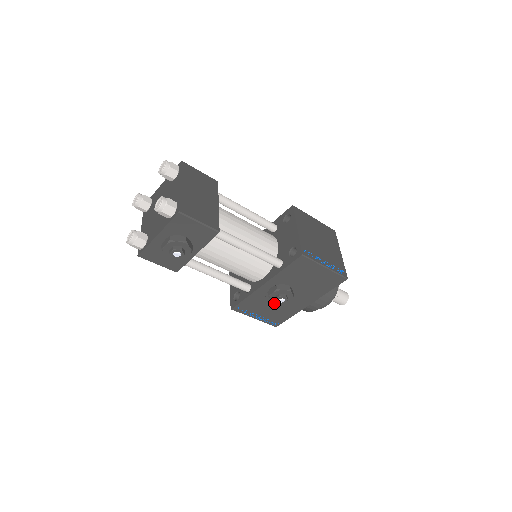
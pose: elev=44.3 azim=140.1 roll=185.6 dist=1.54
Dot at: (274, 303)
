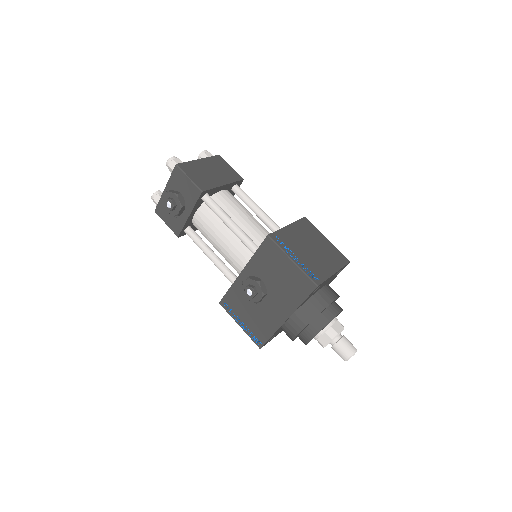
Dot at: (253, 306)
